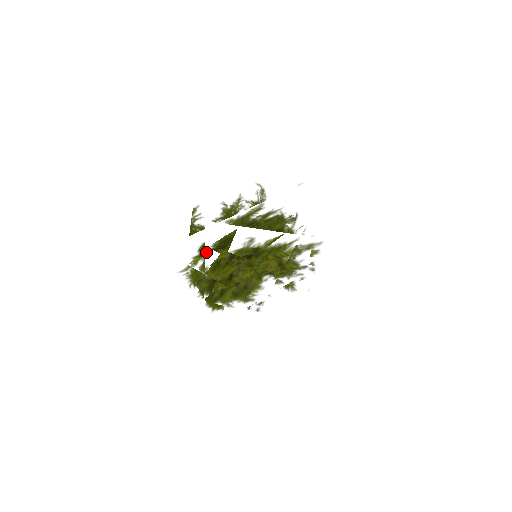
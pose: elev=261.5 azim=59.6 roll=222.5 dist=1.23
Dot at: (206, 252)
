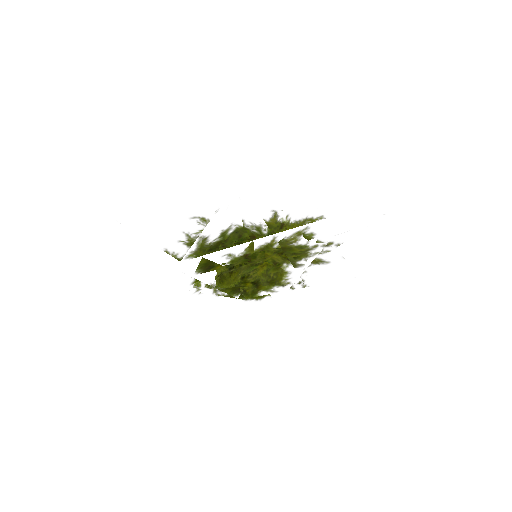
Dot at: (197, 278)
